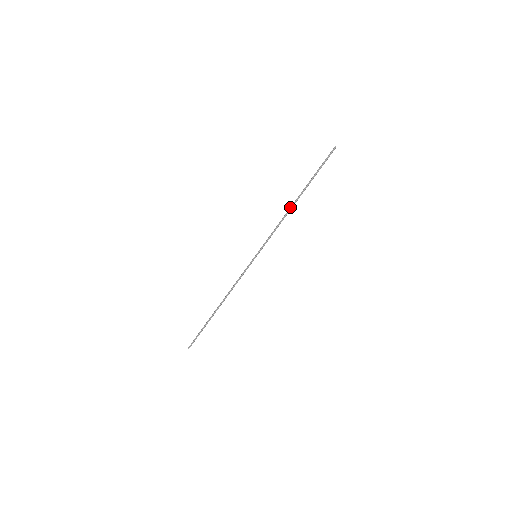
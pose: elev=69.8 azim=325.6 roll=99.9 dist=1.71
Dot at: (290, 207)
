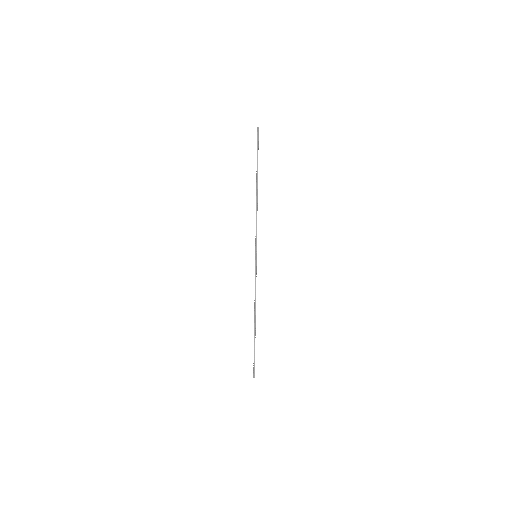
Dot at: (256, 197)
